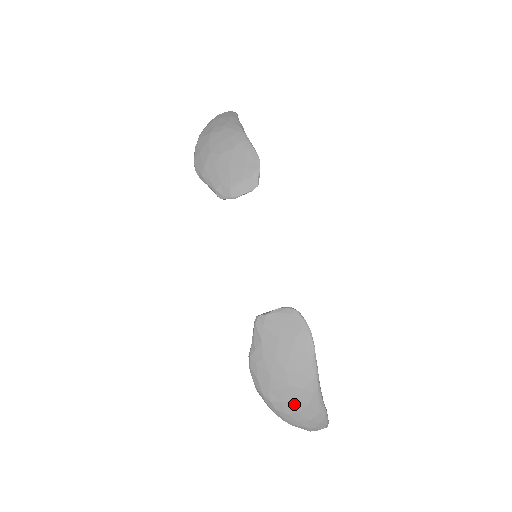
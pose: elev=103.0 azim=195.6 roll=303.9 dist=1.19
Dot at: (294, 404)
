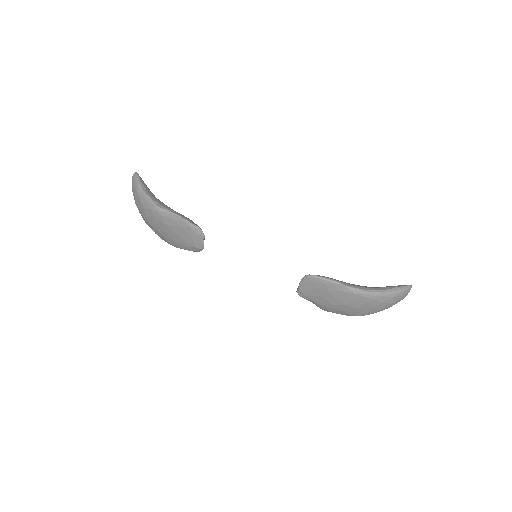
Dot at: (372, 309)
